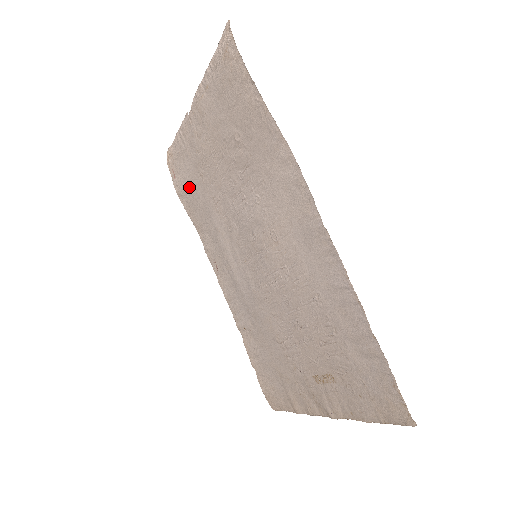
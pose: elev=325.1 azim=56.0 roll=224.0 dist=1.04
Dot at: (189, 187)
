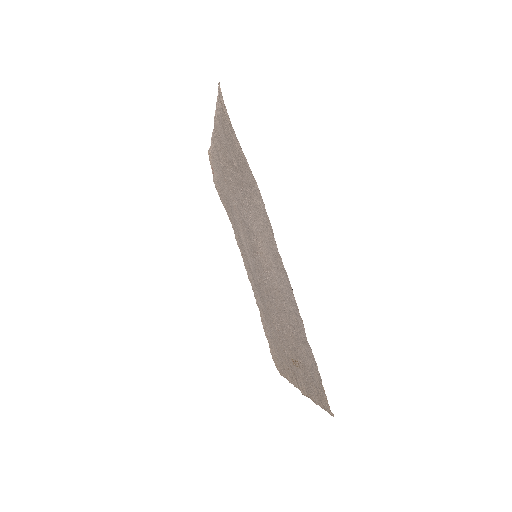
Dot at: (221, 186)
